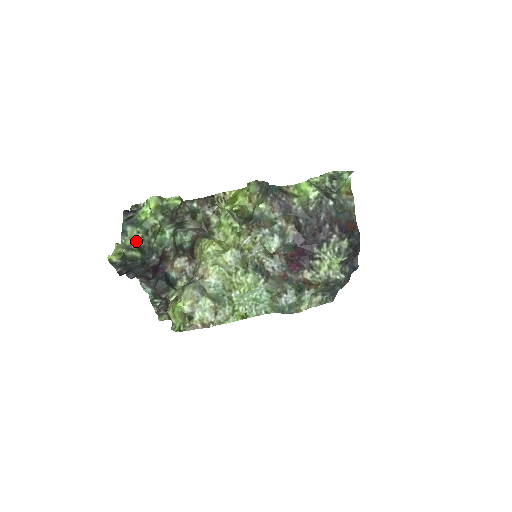
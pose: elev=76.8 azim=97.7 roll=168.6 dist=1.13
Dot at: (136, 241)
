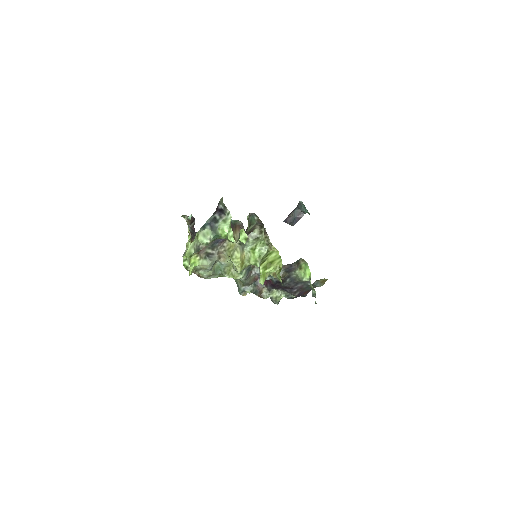
Dot at: (205, 244)
